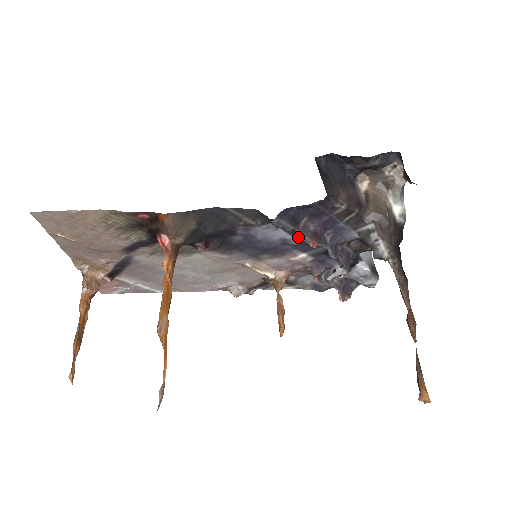
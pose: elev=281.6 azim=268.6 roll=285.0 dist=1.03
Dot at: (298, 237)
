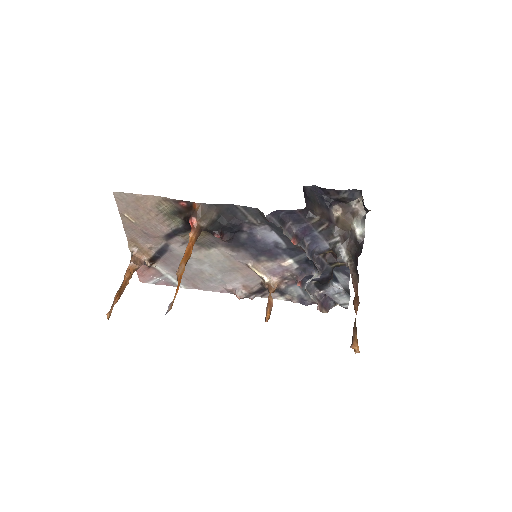
Dot at: (283, 233)
